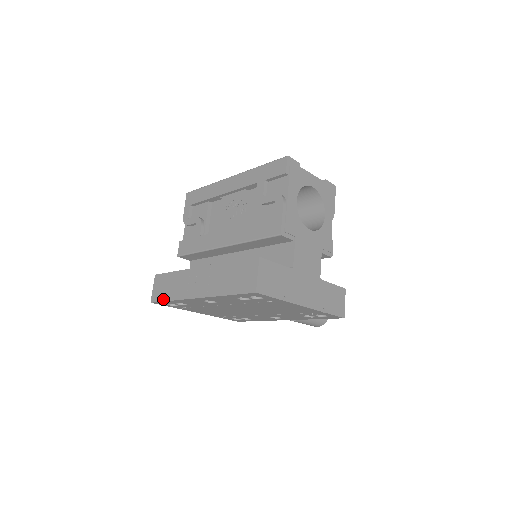
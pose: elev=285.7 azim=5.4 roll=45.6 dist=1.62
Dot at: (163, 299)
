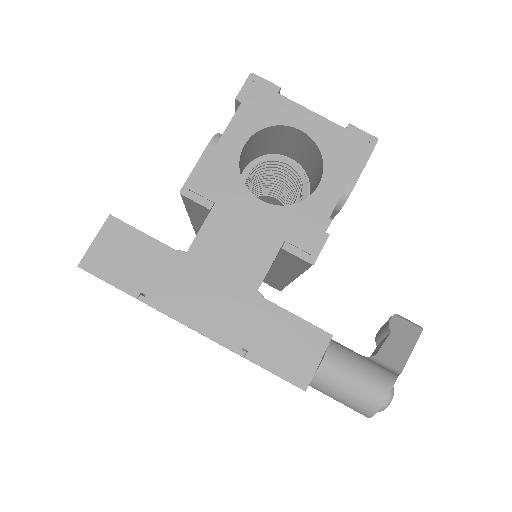
Dot at: occluded
